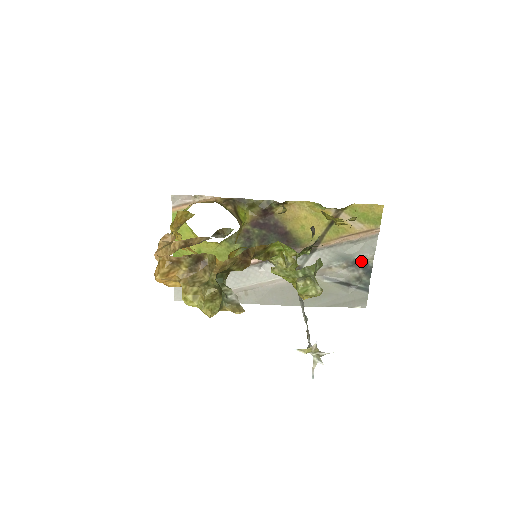
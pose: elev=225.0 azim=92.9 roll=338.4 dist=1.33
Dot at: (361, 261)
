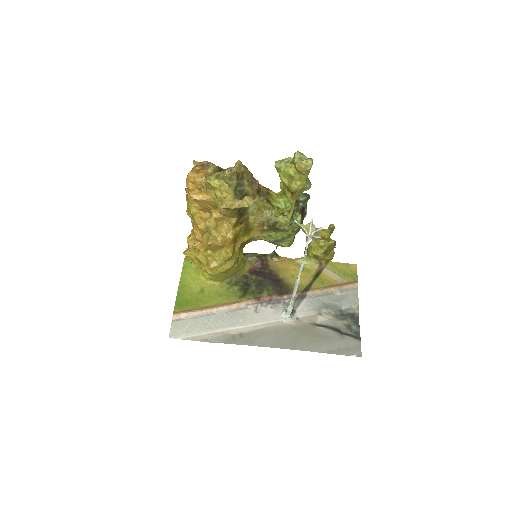
Dot at: (348, 311)
